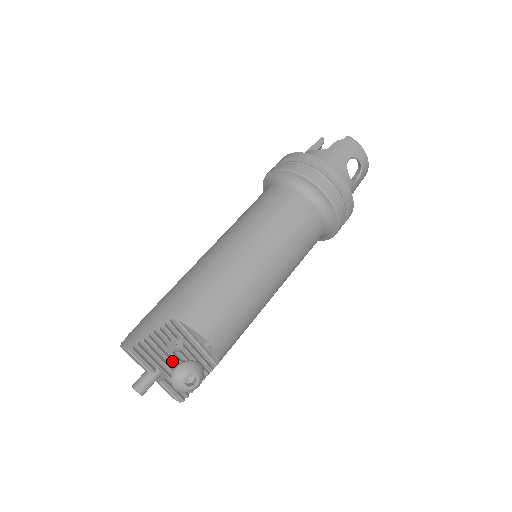
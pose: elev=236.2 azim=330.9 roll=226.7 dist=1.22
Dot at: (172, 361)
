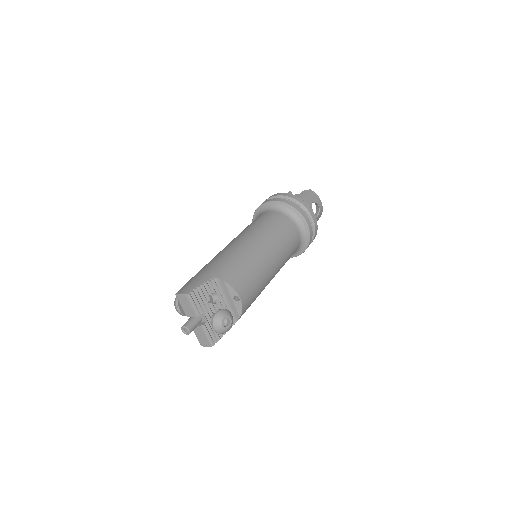
Dot at: (211, 310)
